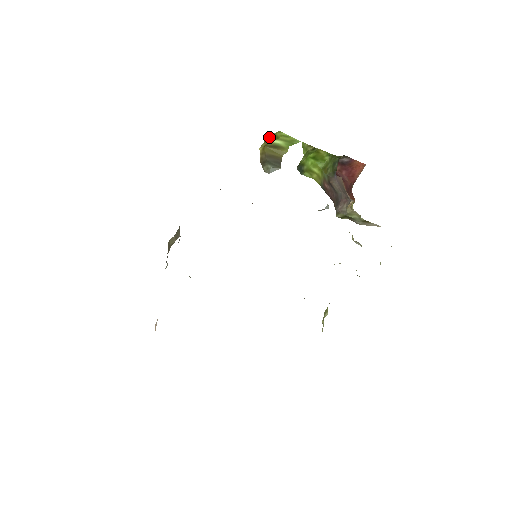
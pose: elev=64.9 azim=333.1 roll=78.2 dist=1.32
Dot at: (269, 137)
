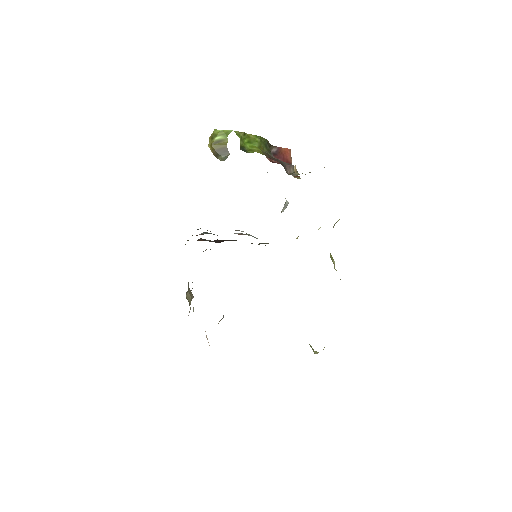
Dot at: (210, 136)
